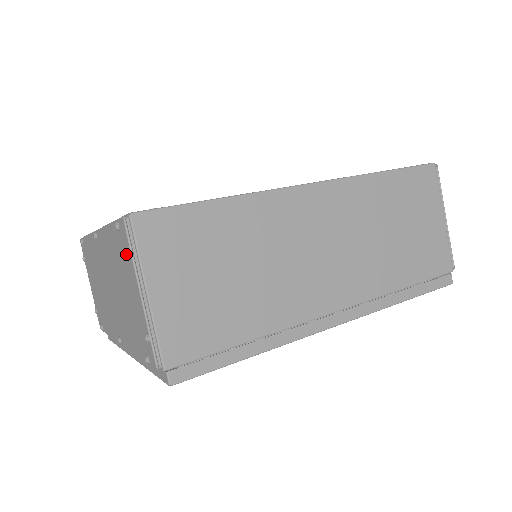
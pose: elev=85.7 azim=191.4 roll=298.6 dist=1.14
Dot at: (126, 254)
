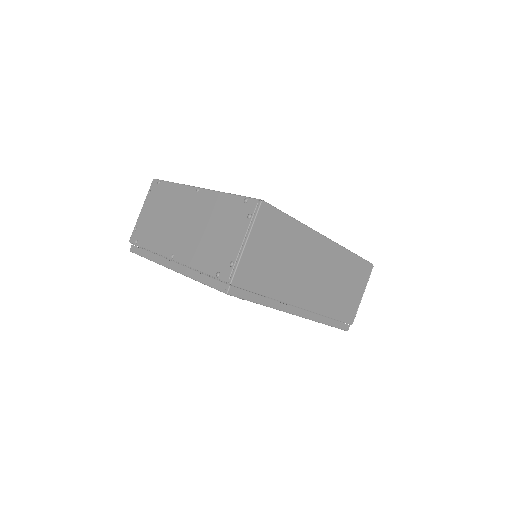
Dot at: (244, 217)
